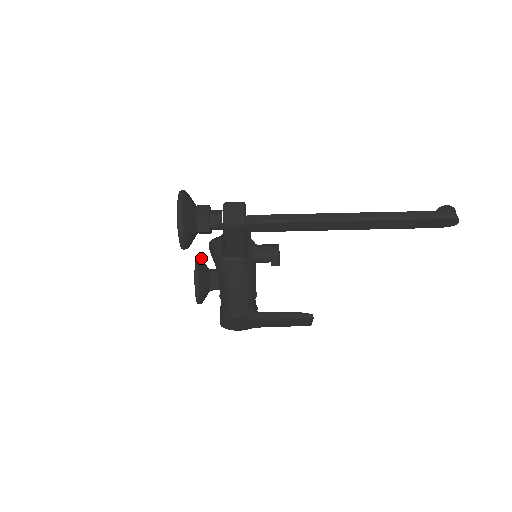
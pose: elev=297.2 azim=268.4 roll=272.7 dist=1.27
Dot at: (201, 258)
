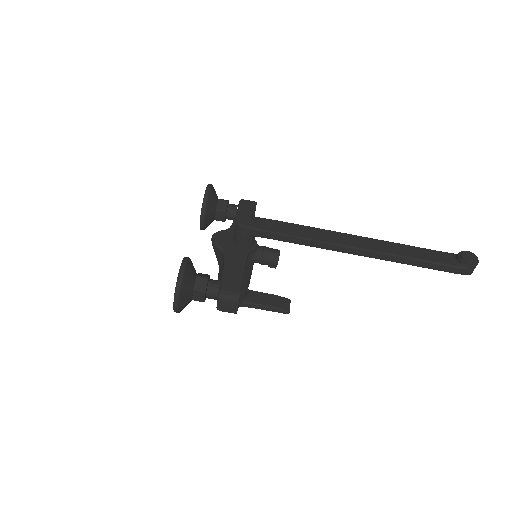
Dot at: (208, 199)
